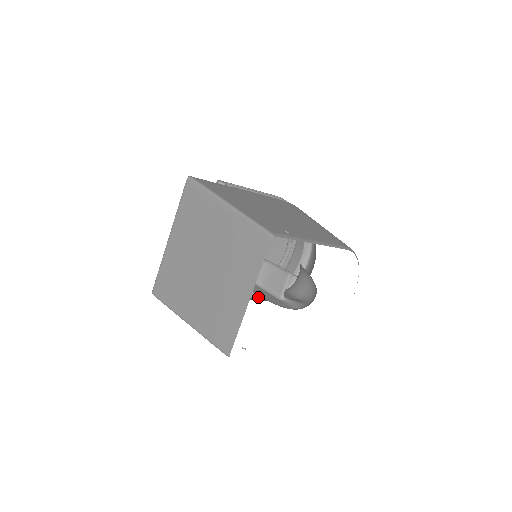
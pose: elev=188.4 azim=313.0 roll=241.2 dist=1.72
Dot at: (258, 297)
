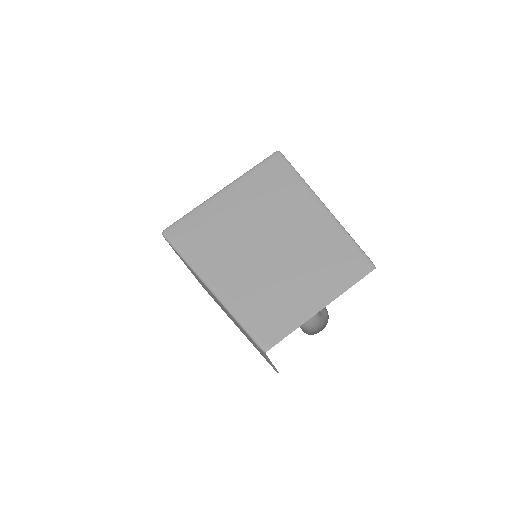
Dot at: occluded
